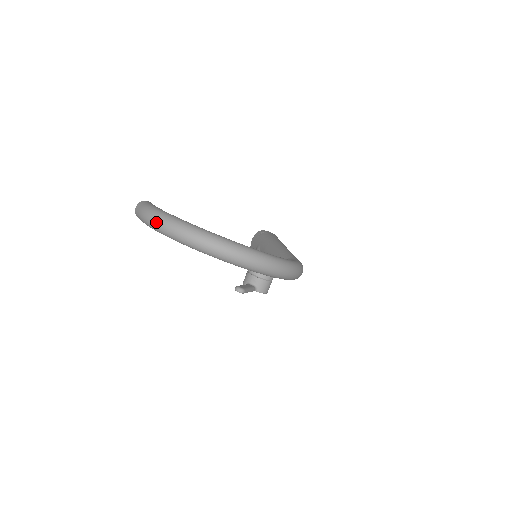
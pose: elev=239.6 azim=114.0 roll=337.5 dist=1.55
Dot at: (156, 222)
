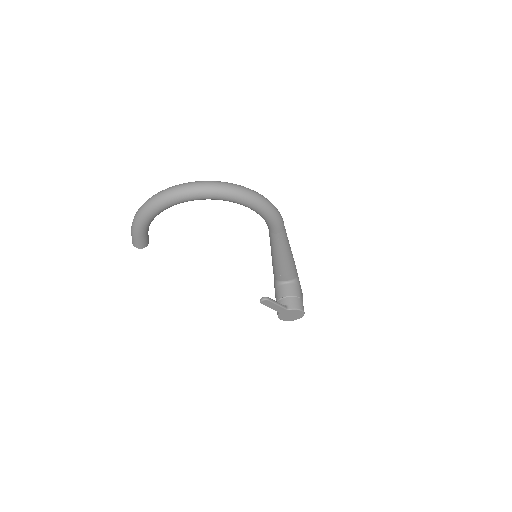
Dot at: (136, 214)
